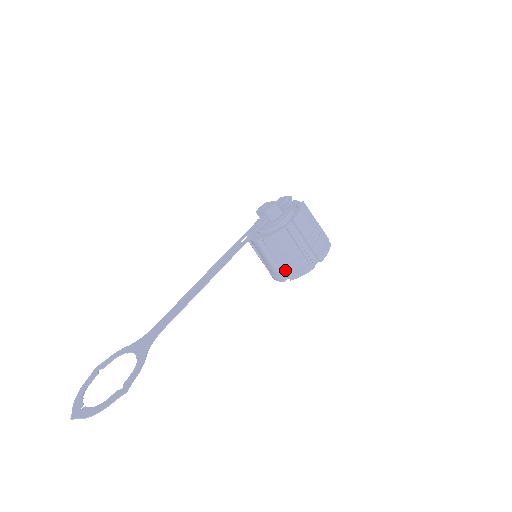
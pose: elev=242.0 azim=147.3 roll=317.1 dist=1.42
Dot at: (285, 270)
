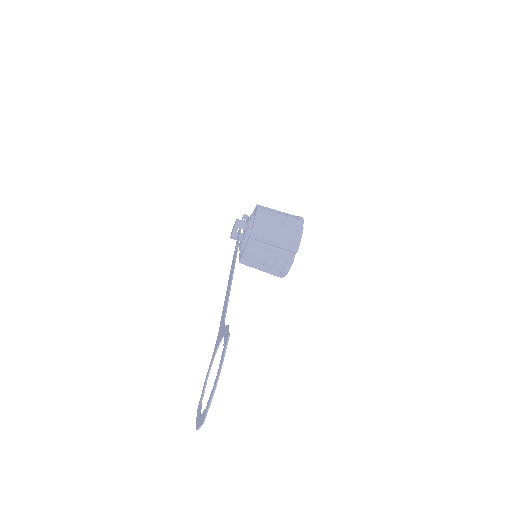
Dot at: (285, 247)
